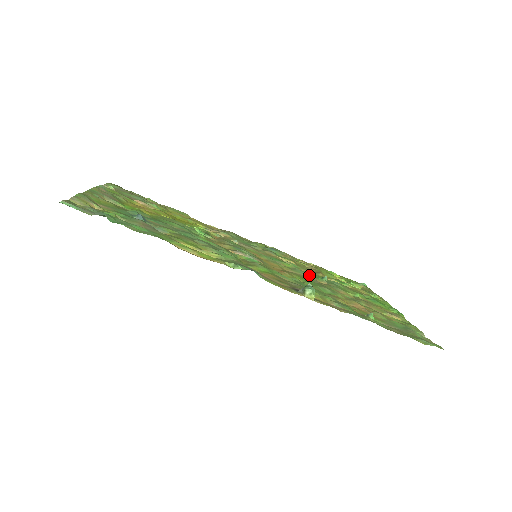
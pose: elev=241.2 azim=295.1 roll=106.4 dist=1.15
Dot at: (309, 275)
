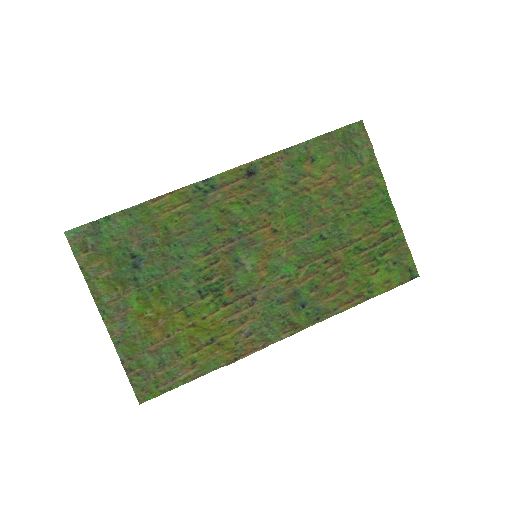
Dot at: (309, 240)
